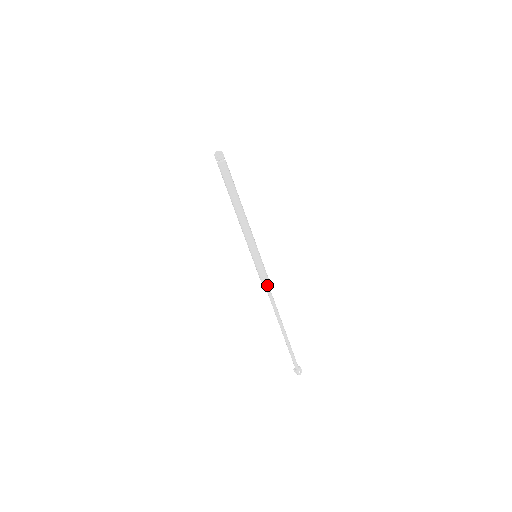
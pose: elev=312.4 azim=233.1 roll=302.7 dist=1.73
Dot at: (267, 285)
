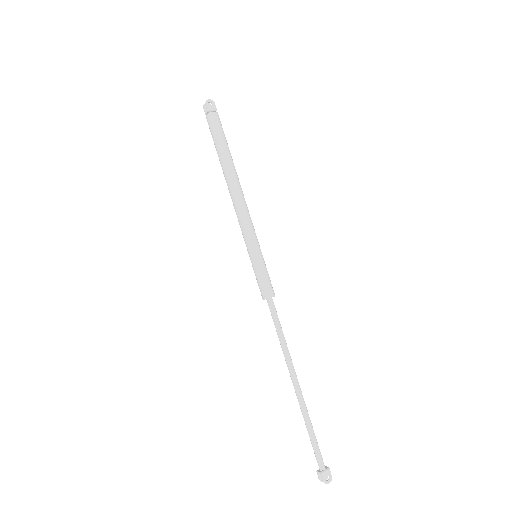
Dot at: (272, 305)
